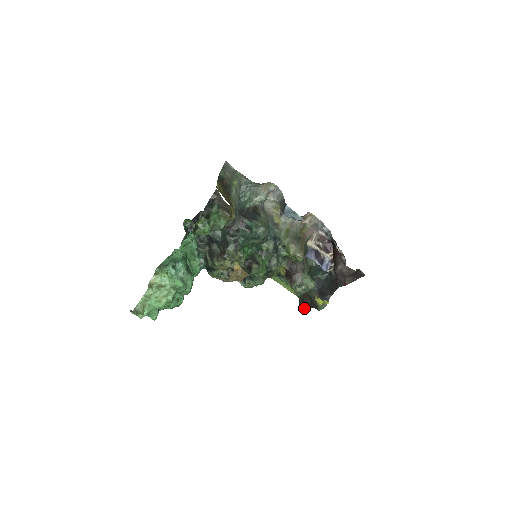
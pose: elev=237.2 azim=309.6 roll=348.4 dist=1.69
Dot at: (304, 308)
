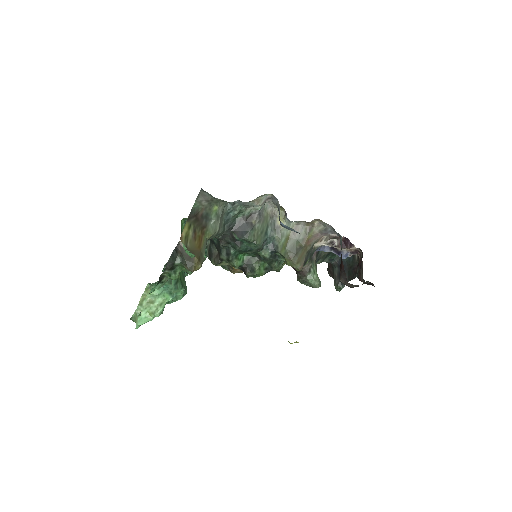
Dot at: occluded
